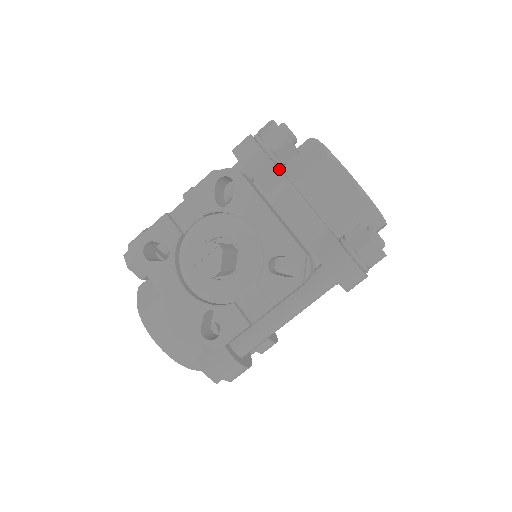
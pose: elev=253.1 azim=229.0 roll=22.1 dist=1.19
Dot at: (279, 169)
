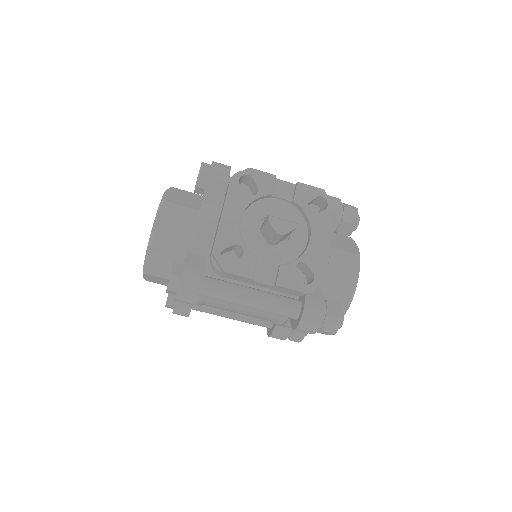
Dot at: occluded
